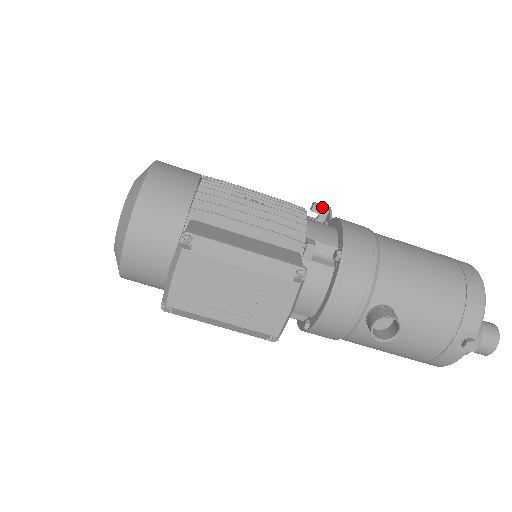
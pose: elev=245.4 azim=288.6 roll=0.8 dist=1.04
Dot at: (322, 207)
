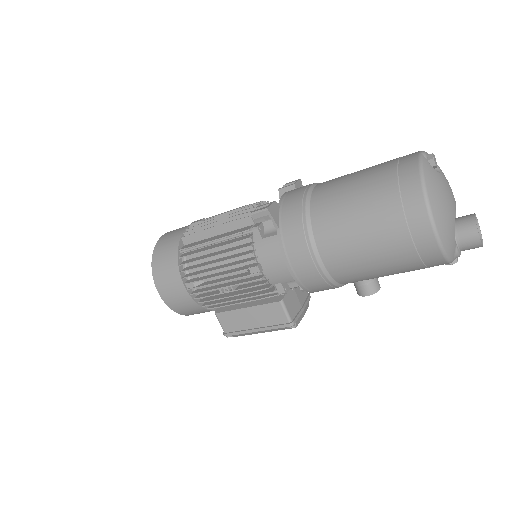
Dot at: (261, 216)
